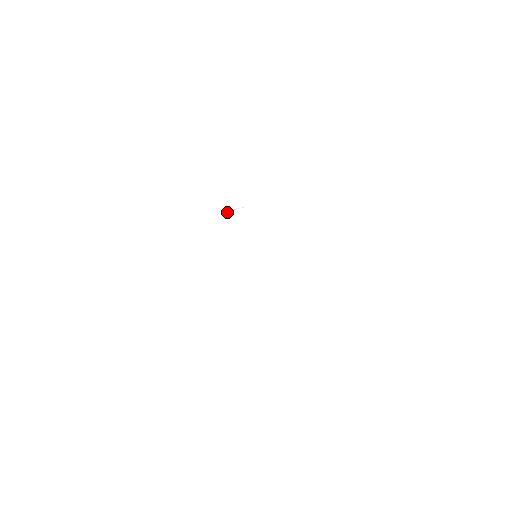
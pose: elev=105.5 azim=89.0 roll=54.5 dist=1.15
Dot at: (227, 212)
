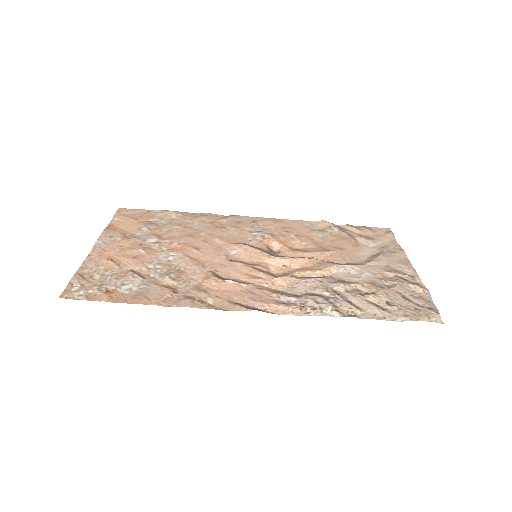
Dot at: (227, 282)
